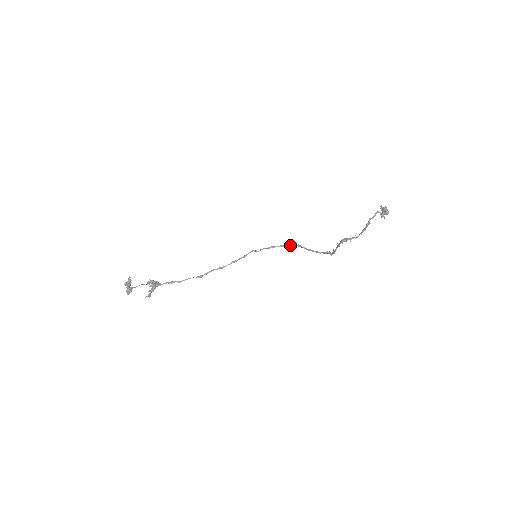
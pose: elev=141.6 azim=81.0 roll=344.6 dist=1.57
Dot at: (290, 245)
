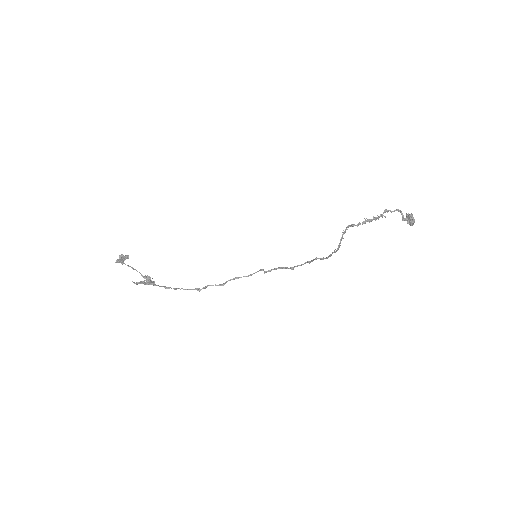
Dot at: occluded
